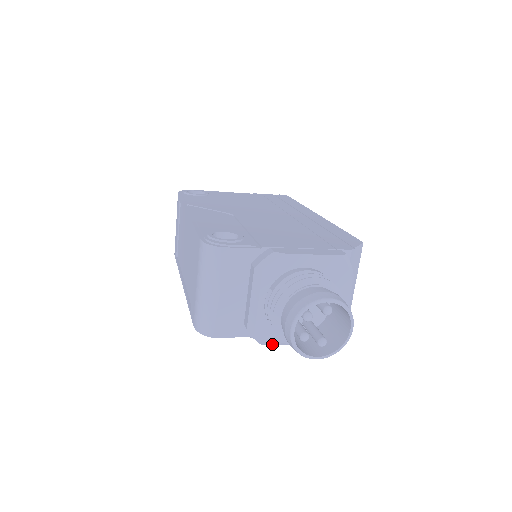
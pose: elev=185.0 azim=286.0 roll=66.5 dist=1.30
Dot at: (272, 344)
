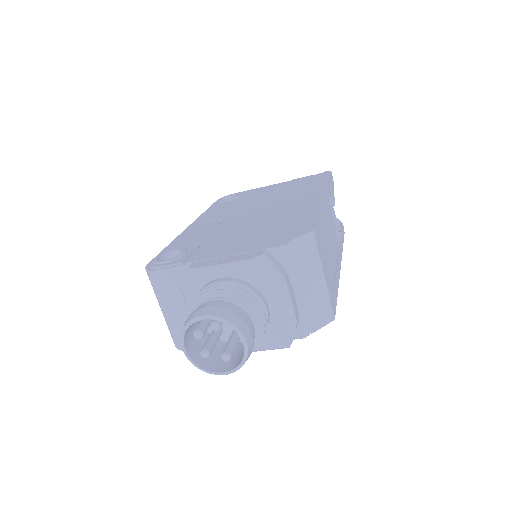
Dot at: occluded
